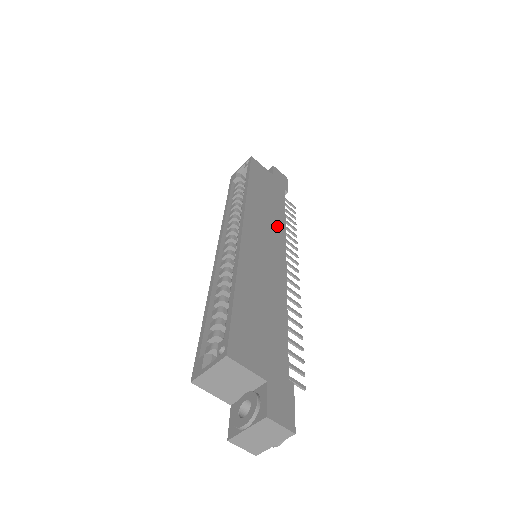
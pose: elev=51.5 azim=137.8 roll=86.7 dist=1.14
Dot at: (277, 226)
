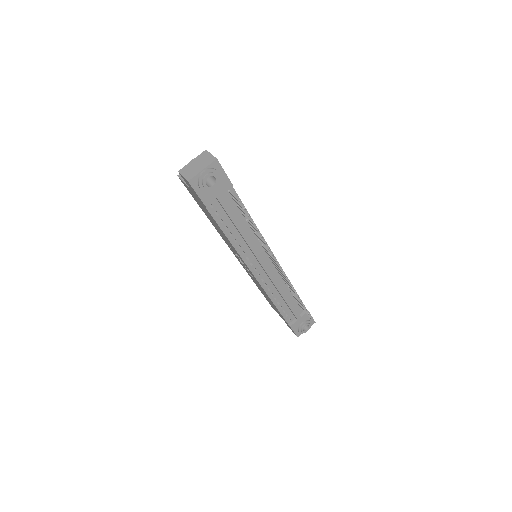
Dot at: occluded
